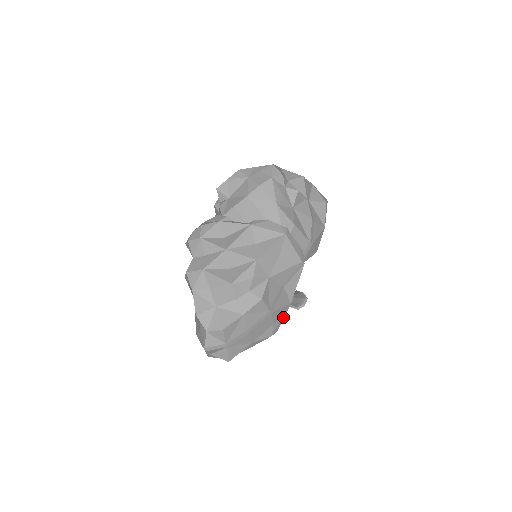
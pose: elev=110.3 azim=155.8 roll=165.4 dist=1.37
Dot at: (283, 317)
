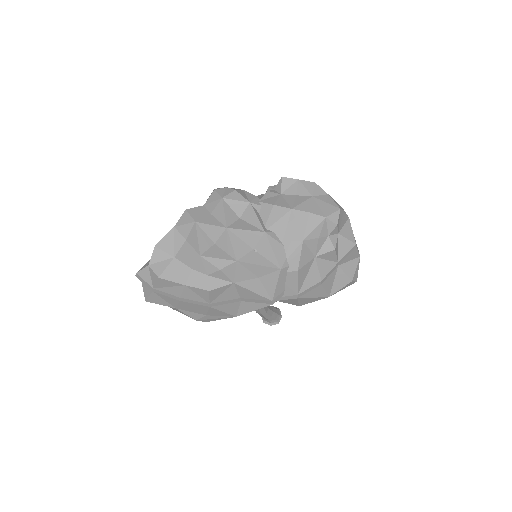
Dot at: (220, 318)
